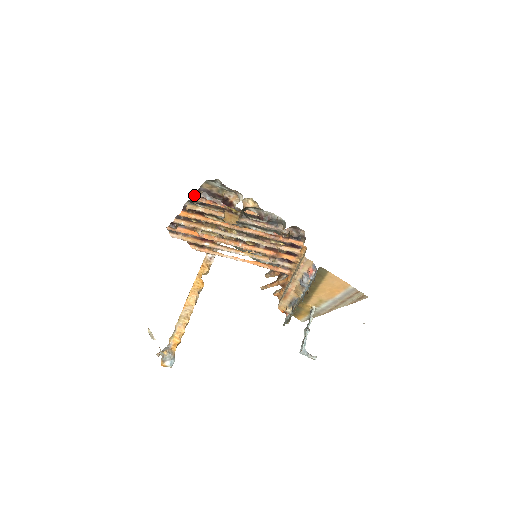
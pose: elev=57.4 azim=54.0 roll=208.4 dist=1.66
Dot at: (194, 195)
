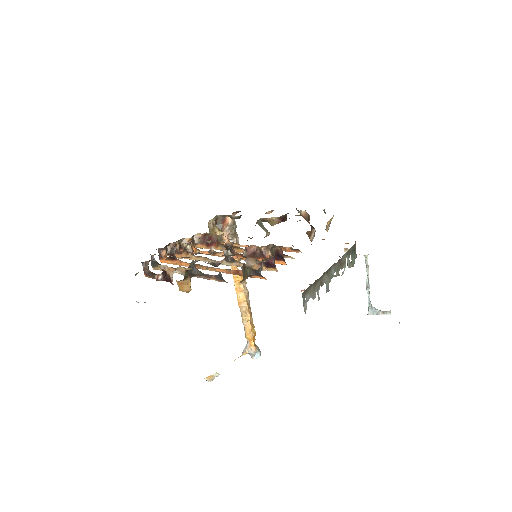
Dot at: occluded
